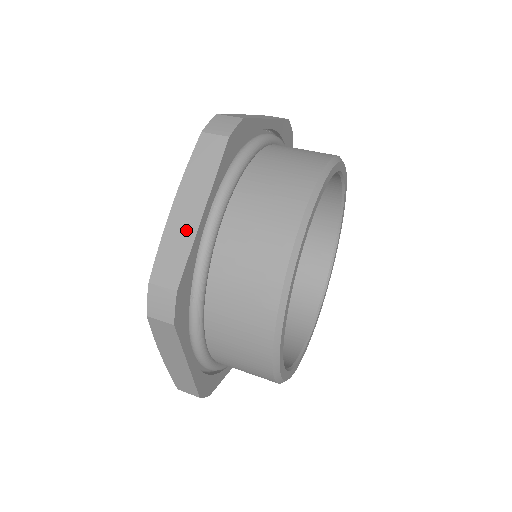
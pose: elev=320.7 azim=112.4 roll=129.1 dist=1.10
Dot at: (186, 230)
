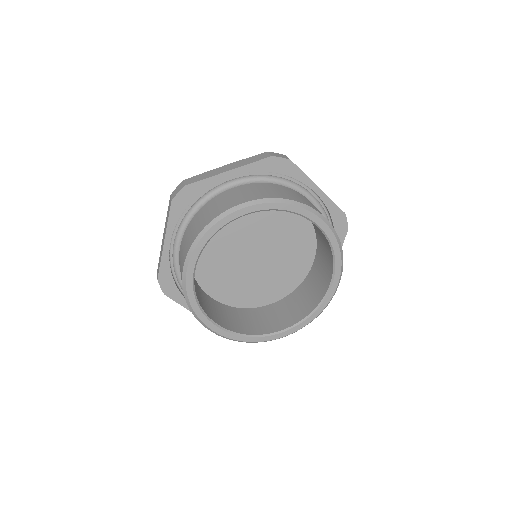
Dot at: occluded
